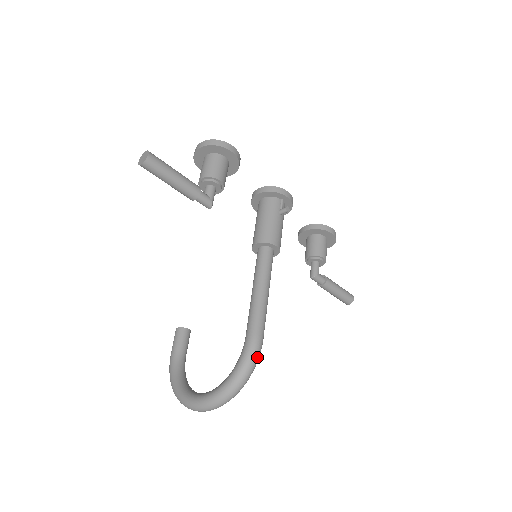
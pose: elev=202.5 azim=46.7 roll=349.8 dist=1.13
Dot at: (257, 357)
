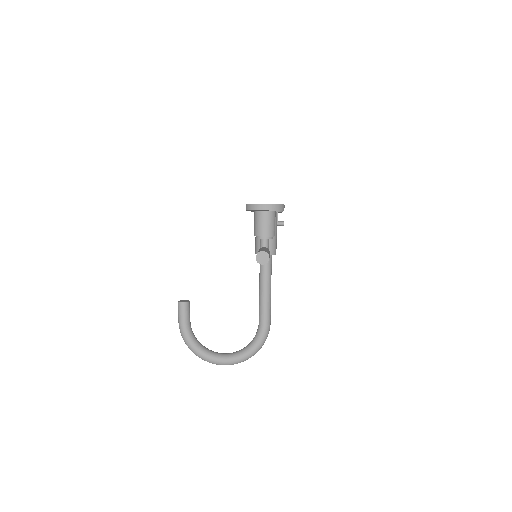
Dot at: occluded
